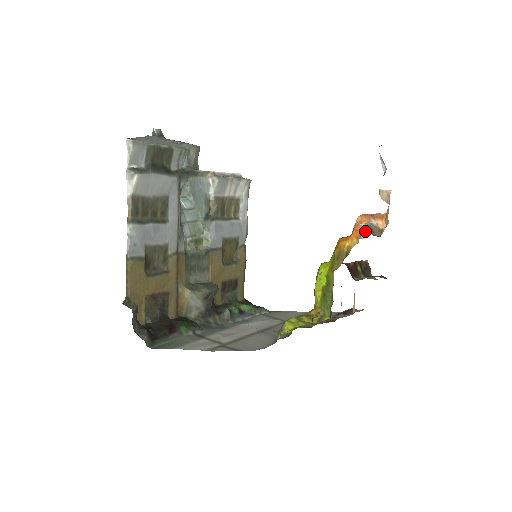
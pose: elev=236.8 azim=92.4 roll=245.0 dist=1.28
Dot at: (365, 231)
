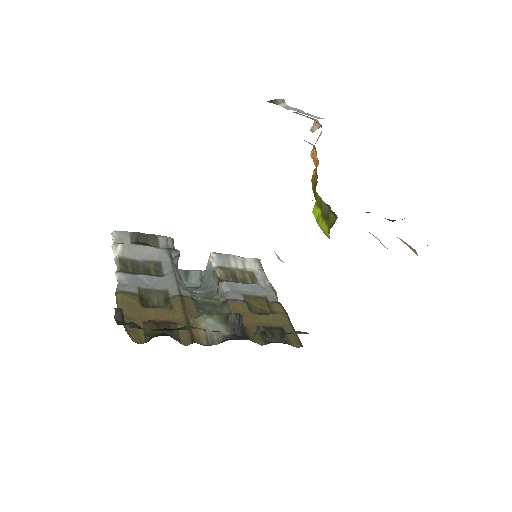
Dot at: (315, 149)
